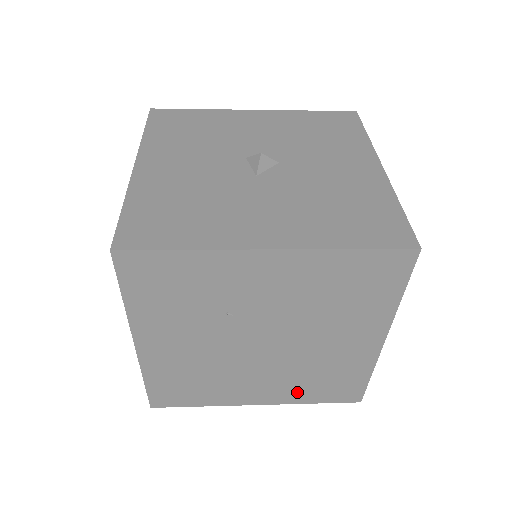
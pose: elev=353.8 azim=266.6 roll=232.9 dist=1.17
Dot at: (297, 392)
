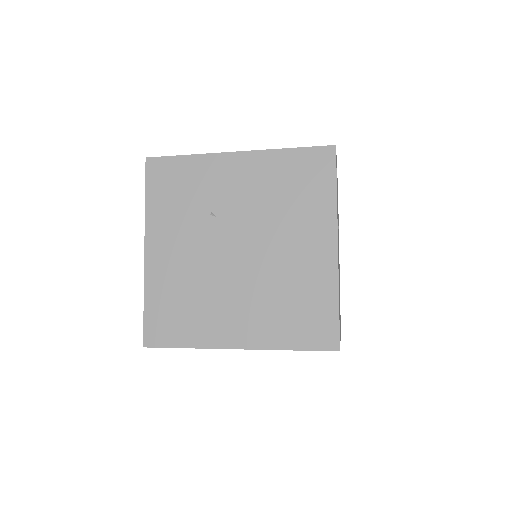
Dot at: (273, 328)
